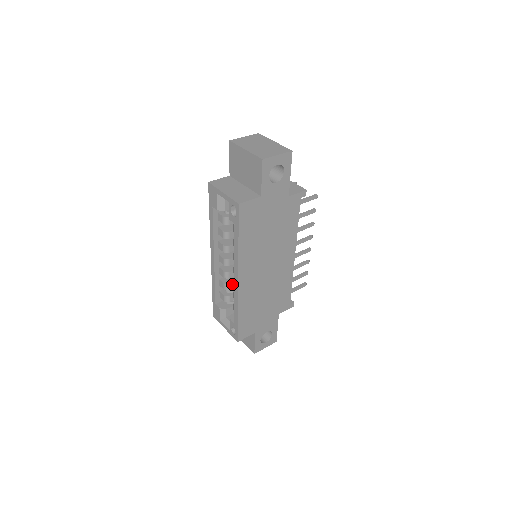
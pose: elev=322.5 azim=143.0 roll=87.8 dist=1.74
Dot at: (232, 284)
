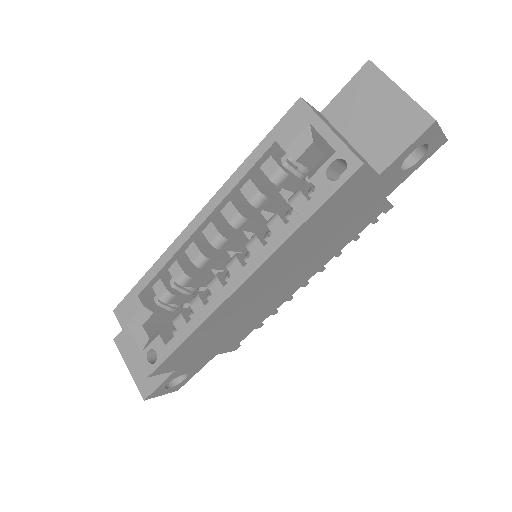
Dot at: (194, 279)
